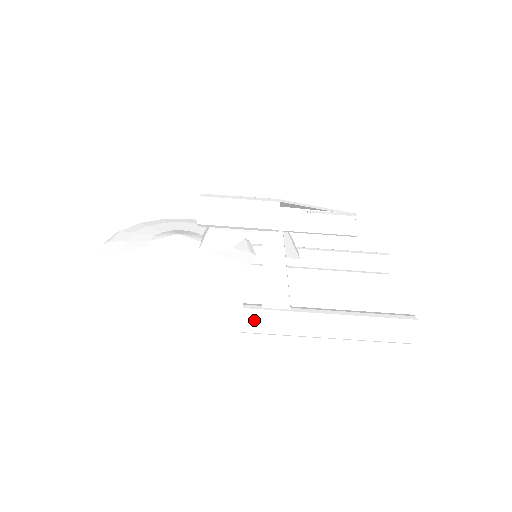
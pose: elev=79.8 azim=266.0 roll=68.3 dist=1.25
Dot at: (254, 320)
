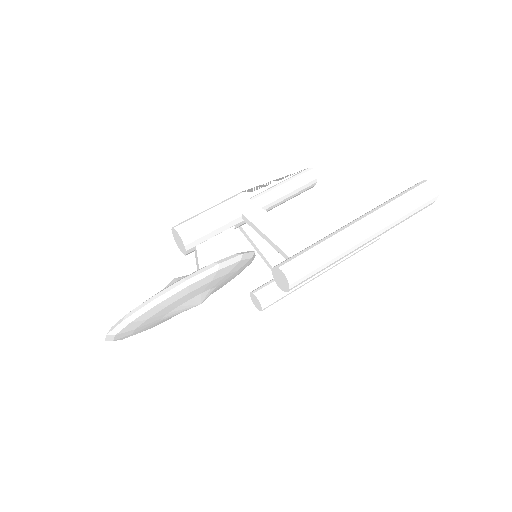
Dot at: (290, 261)
